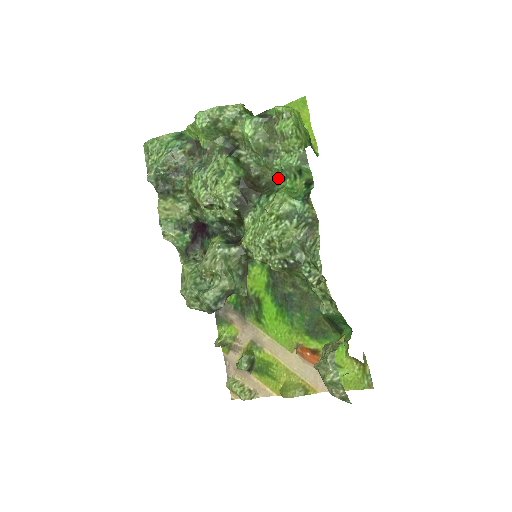
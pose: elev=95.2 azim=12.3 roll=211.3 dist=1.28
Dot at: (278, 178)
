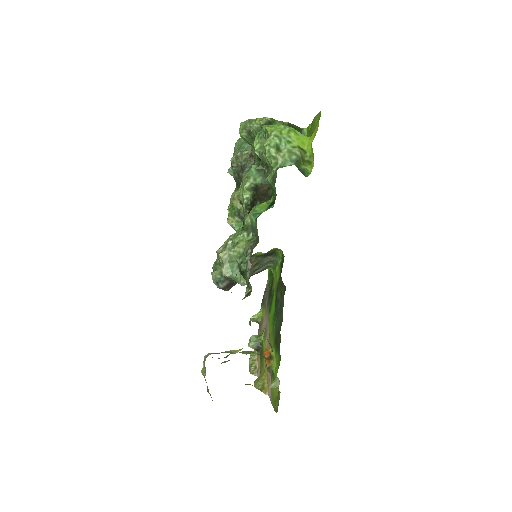
Dot at: occluded
